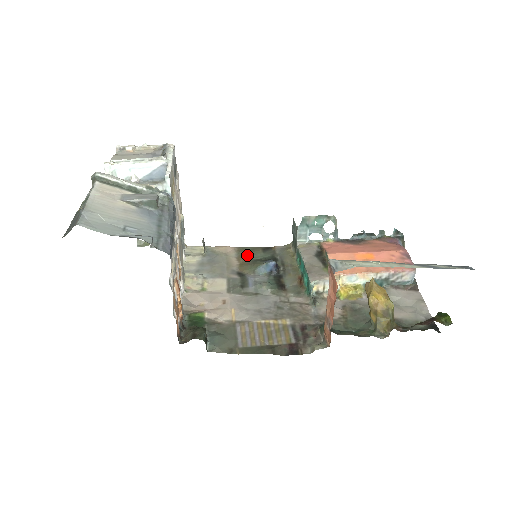
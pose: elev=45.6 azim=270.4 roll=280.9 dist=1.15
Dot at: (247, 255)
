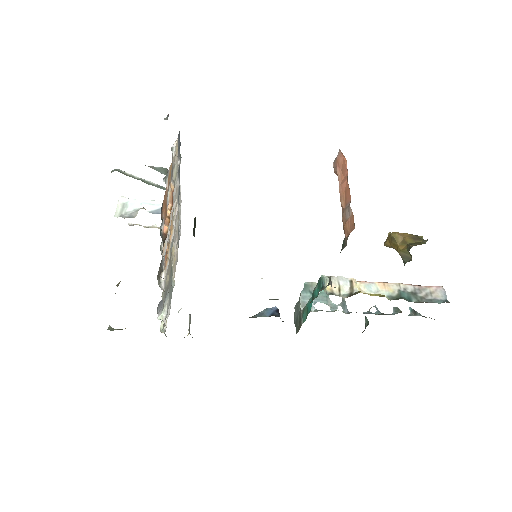
Dot at: occluded
